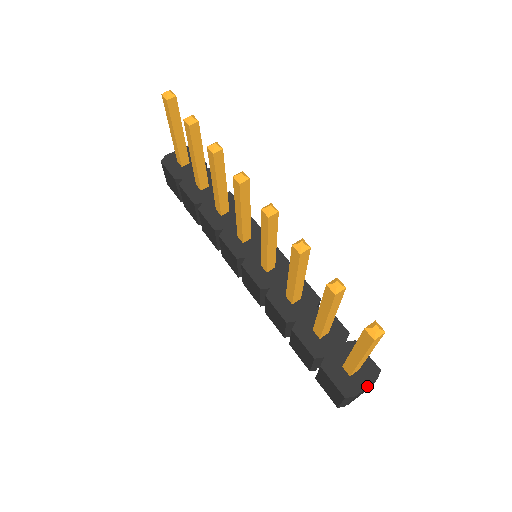
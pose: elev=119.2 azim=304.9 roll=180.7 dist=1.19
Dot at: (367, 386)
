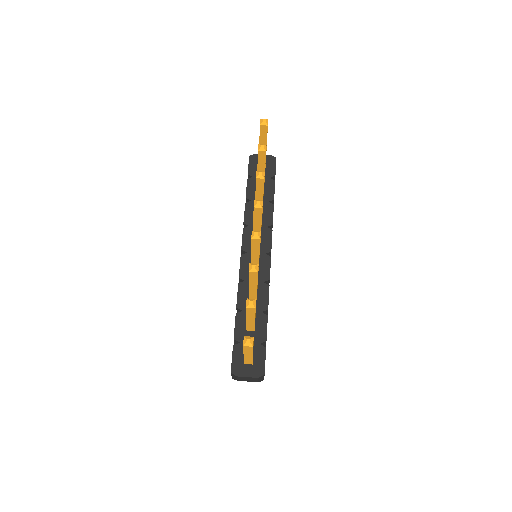
Dot at: (249, 376)
